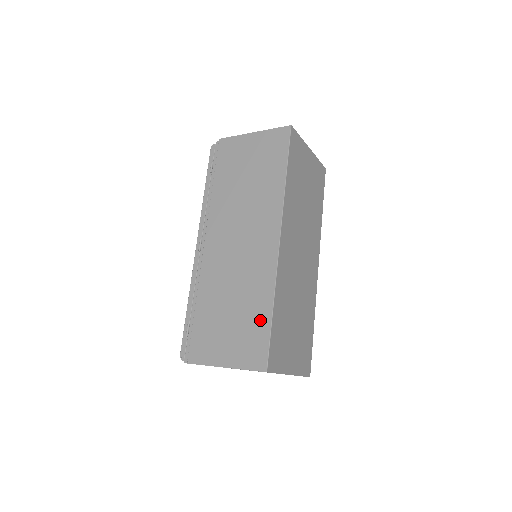
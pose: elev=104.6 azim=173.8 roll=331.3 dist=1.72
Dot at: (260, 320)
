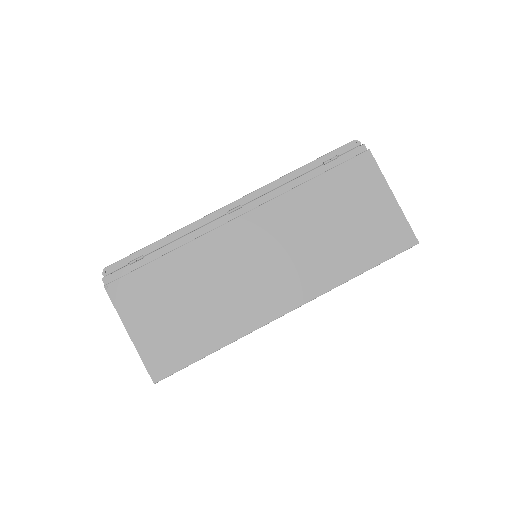
Dot at: (198, 344)
